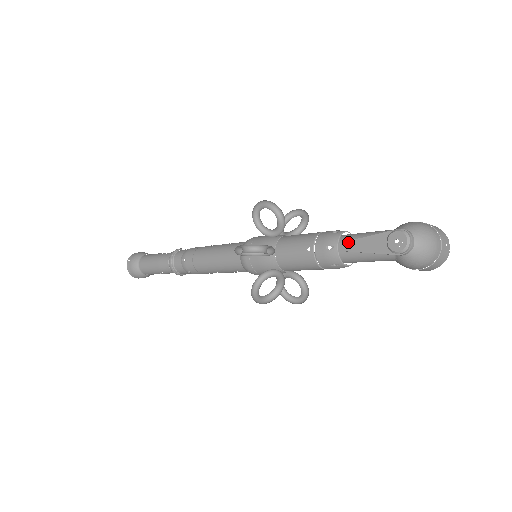
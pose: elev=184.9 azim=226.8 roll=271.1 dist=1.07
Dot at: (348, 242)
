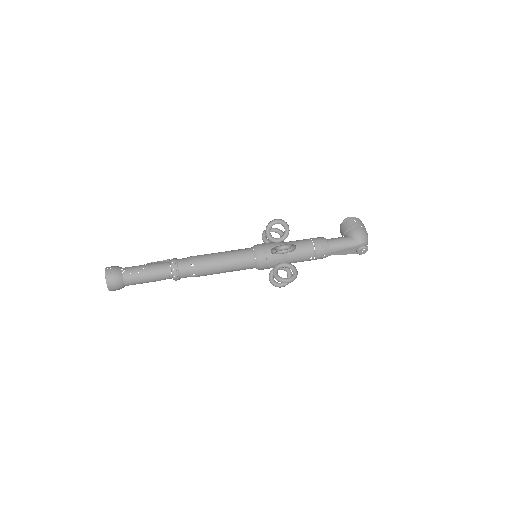
Dot at: (335, 252)
